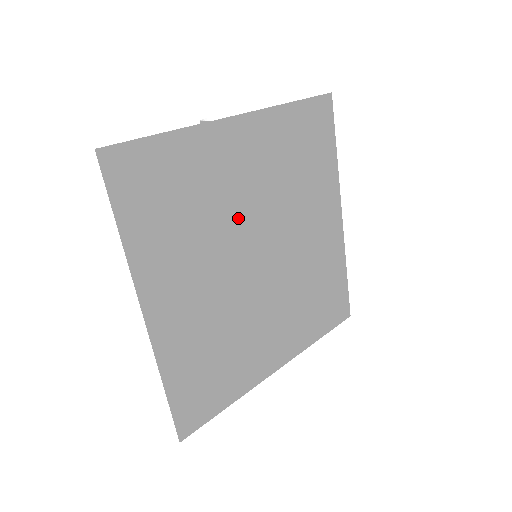
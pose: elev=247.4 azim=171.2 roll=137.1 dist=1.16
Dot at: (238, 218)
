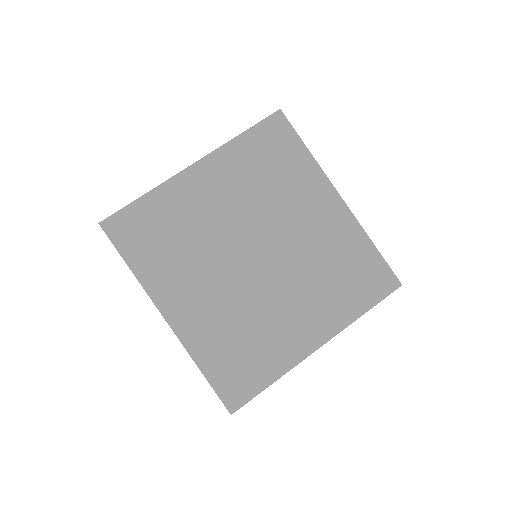
Dot at: (222, 232)
